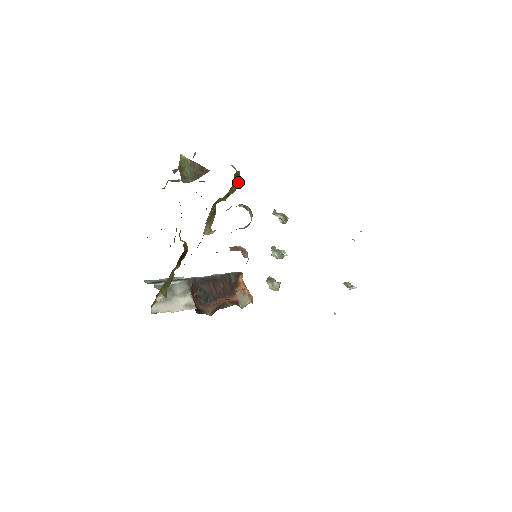
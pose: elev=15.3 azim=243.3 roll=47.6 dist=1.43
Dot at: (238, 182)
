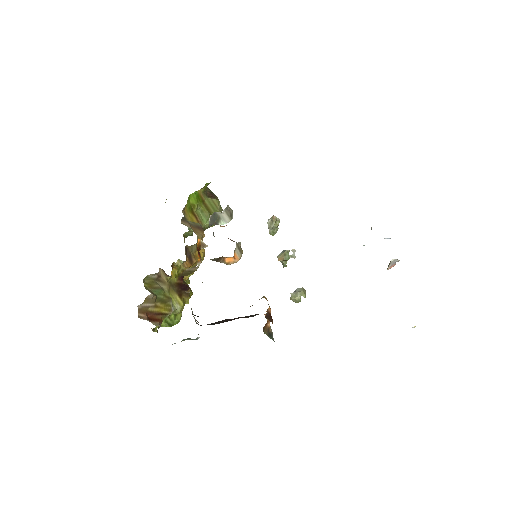
Dot at: (215, 199)
